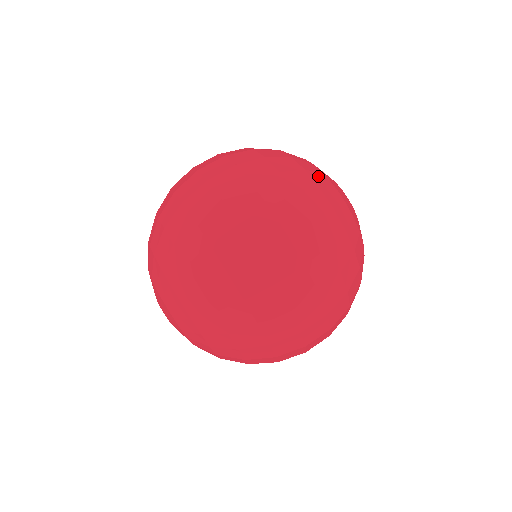
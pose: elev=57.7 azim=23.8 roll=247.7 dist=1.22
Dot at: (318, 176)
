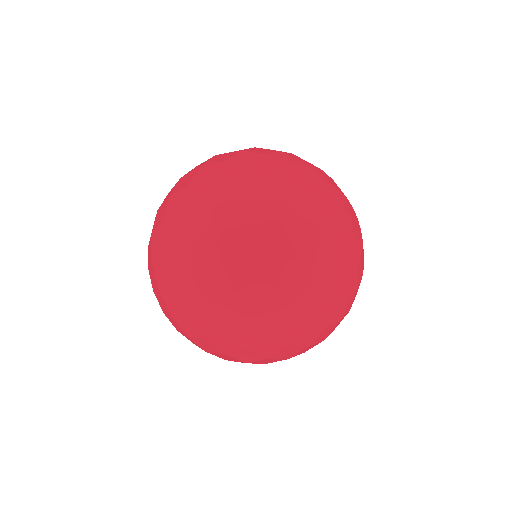
Dot at: (263, 207)
